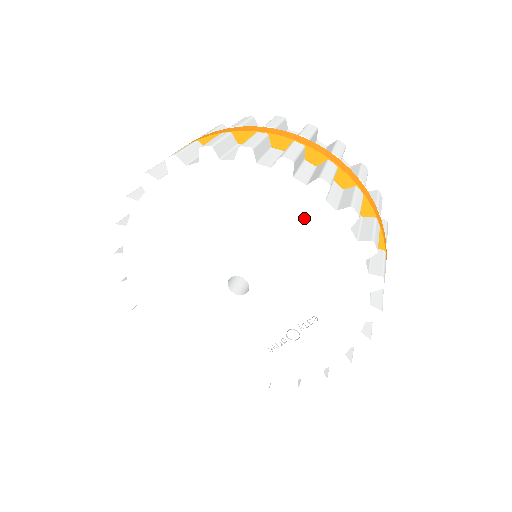
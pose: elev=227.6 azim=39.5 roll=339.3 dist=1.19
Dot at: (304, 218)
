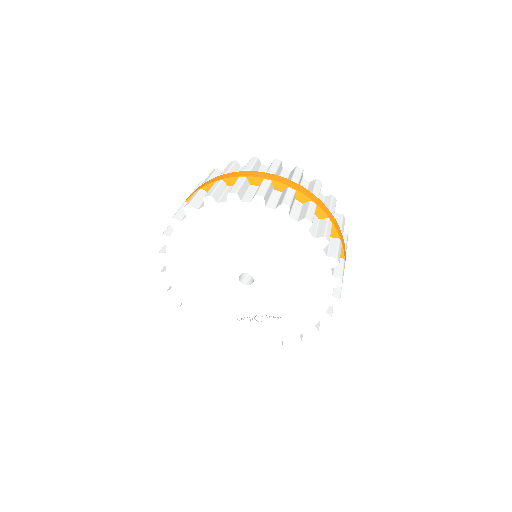
Dot at: (313, 270)
